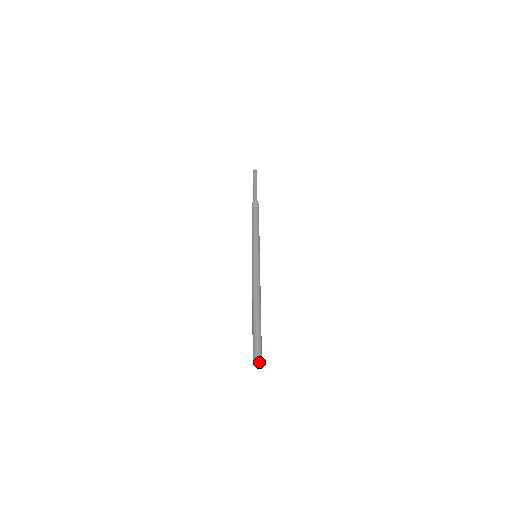
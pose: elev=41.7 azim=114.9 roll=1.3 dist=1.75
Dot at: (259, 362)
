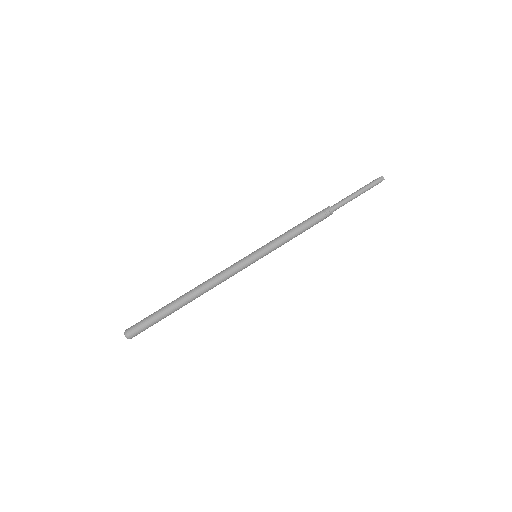
Dot at: (125, 335)
